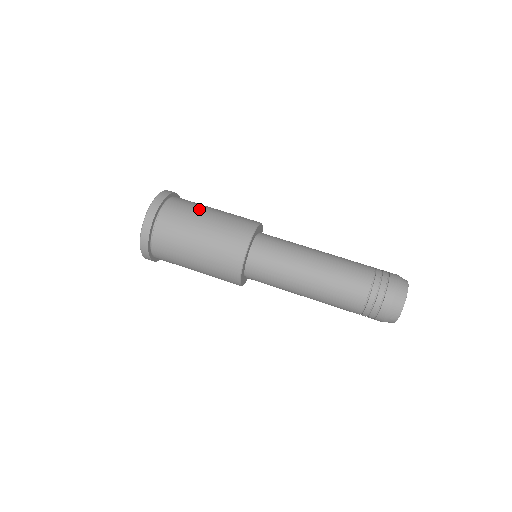
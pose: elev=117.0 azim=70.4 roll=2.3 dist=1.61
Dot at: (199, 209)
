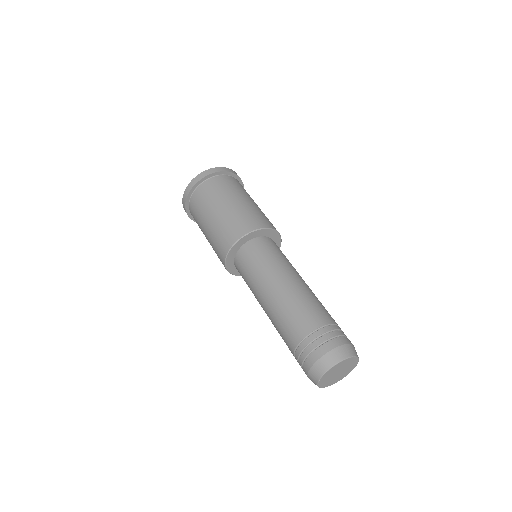
Dot at: (227, 194)
